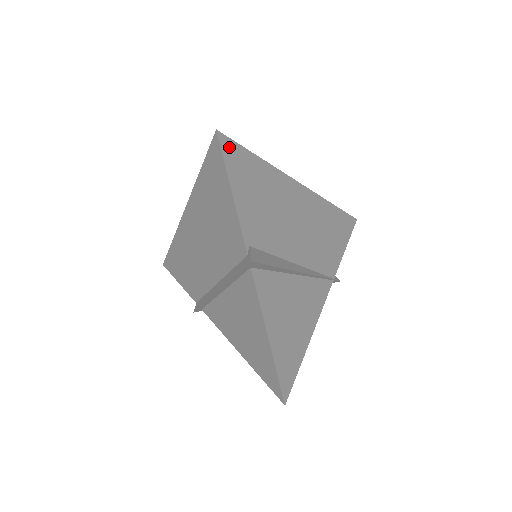
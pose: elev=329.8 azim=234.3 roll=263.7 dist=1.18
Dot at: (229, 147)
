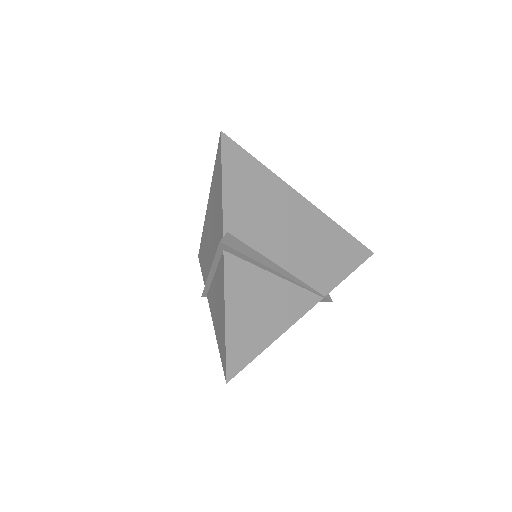
Dot at: (230, 147)
